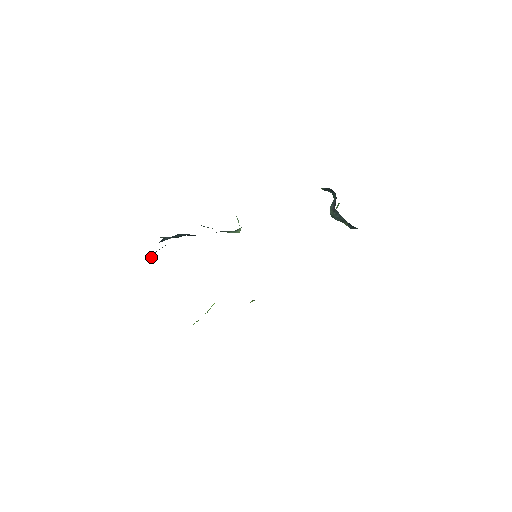
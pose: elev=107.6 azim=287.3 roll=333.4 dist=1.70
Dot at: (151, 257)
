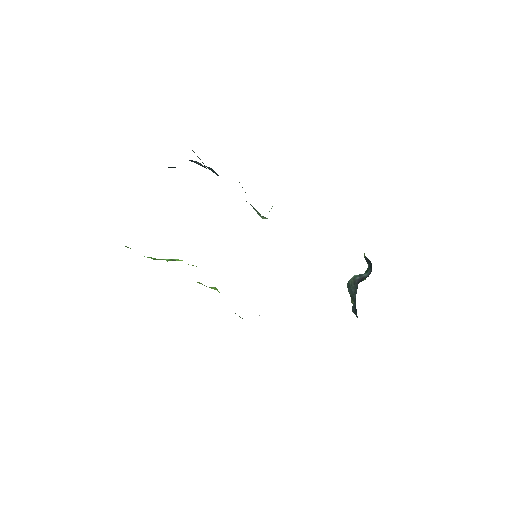
Dot at: (169, 167)
